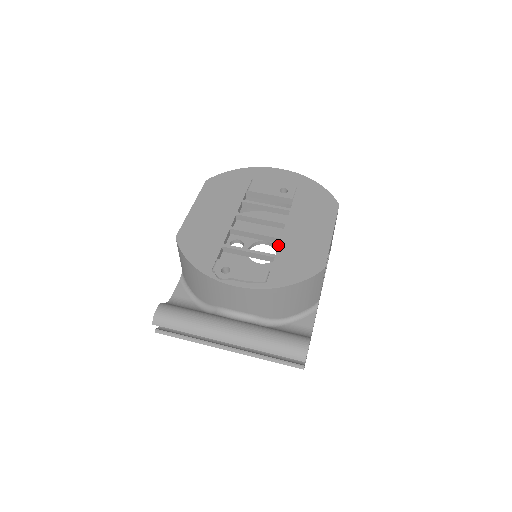
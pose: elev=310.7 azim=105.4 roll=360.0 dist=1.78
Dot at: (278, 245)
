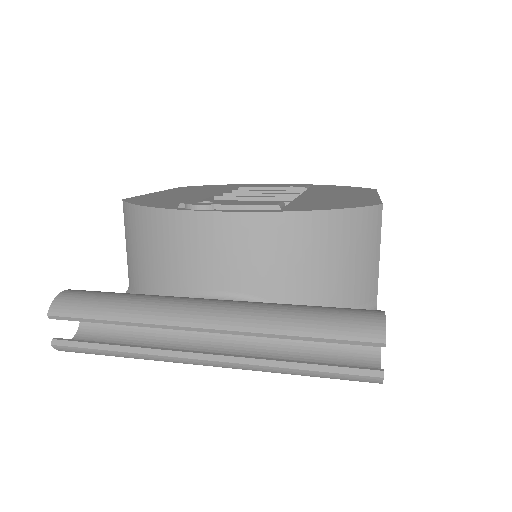
Dot at: occluded
